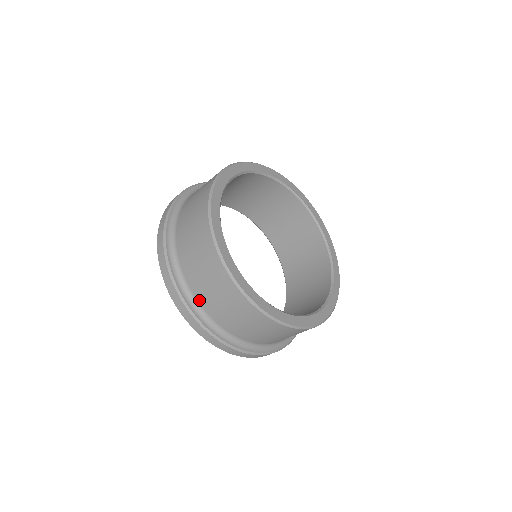
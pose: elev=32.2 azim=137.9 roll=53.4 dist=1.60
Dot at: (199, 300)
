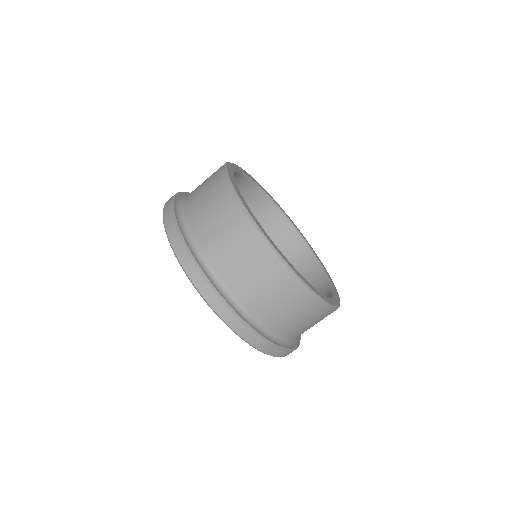
Dot at: (262, 320)
